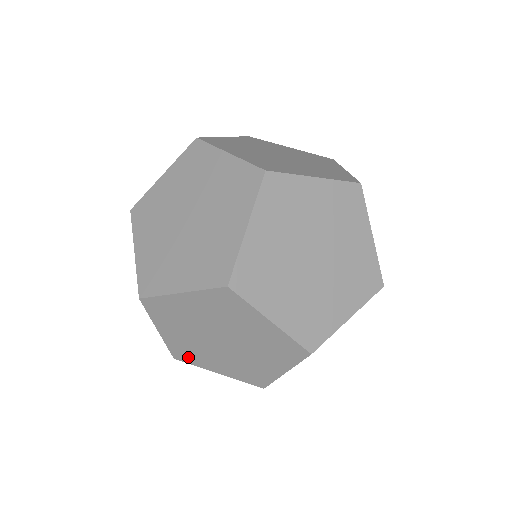
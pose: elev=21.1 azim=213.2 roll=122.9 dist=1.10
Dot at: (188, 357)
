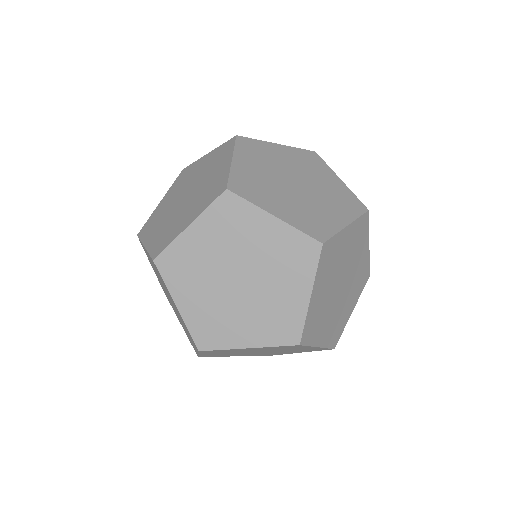
Dot at: (215, 356)
